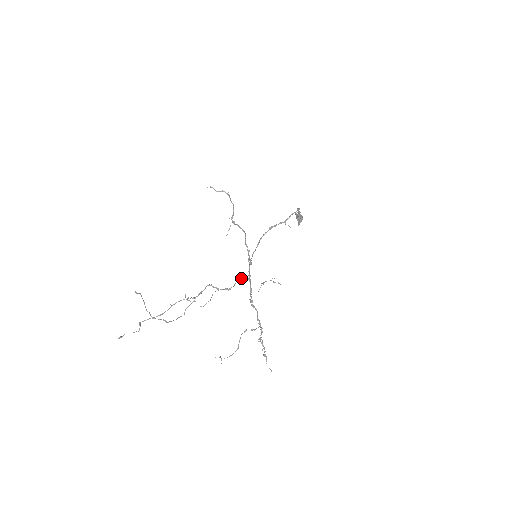
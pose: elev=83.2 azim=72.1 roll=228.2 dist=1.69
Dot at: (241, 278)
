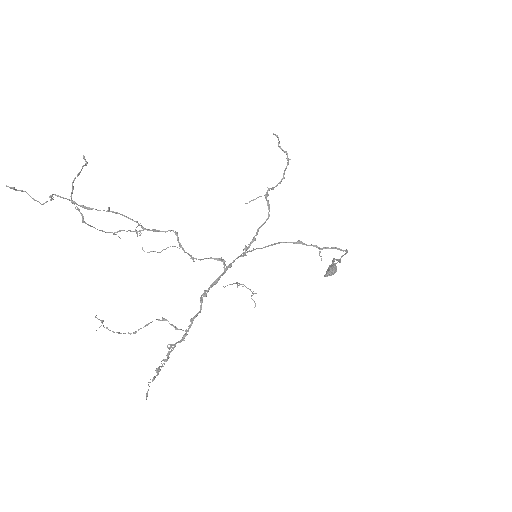
Dot at: (218, 259)
